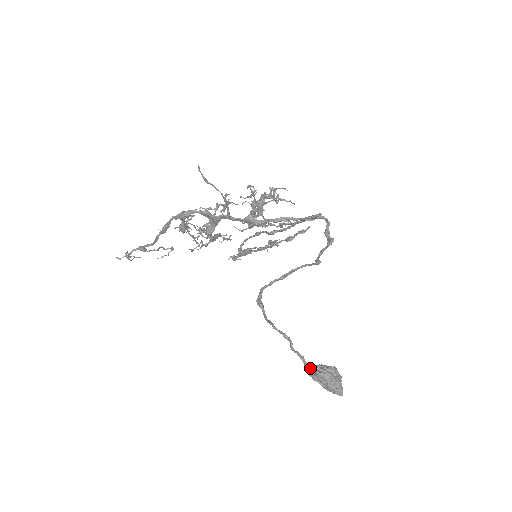
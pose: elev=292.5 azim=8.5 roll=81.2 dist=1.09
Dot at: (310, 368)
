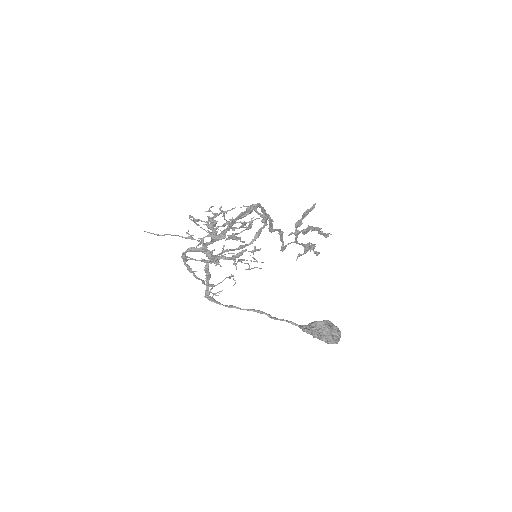
Dot at: occluded
